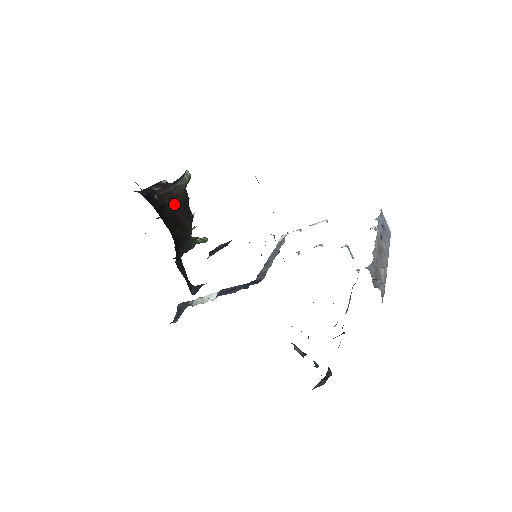
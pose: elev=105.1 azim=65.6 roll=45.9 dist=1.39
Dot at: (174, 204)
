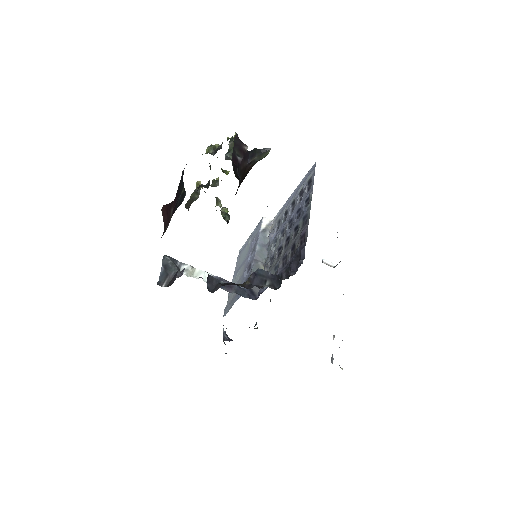
Dot at: occluded
